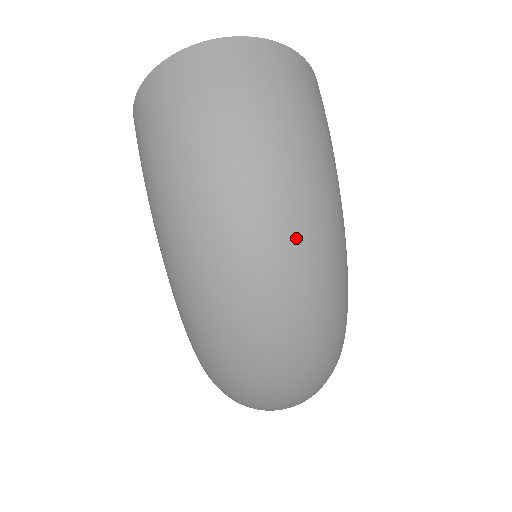
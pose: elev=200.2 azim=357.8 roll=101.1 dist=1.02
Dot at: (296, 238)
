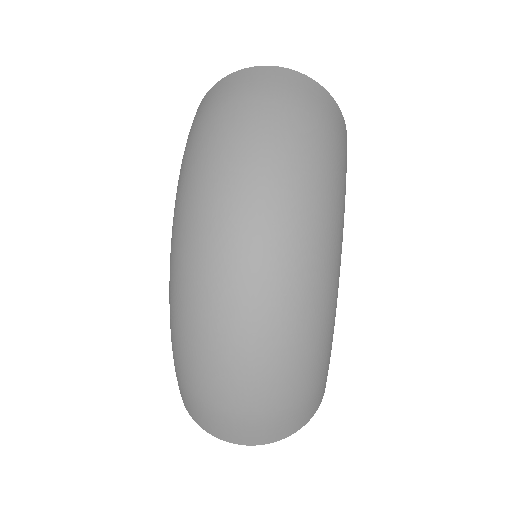
Dot at: (285, 205)
